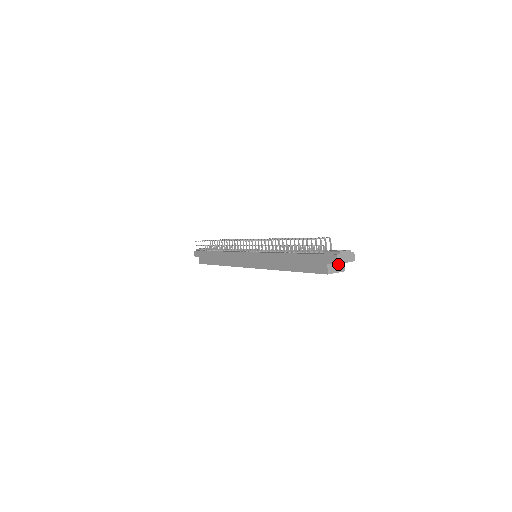
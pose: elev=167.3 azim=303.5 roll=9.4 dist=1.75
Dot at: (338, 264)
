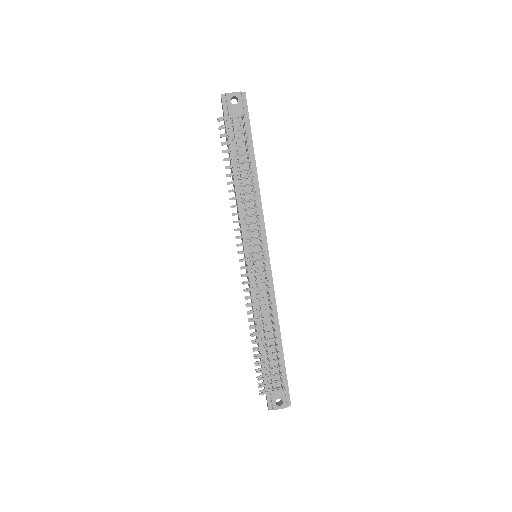
Dot at: occluded
